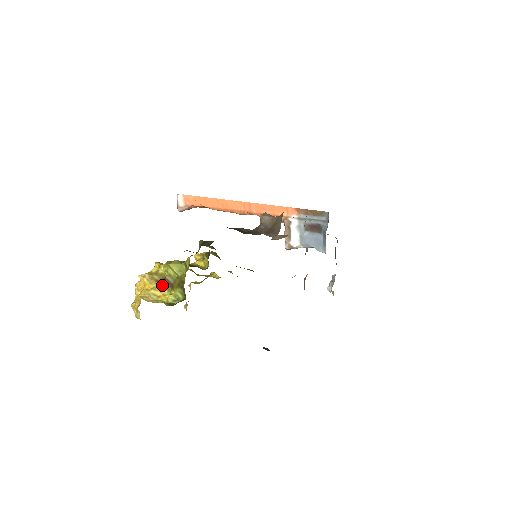
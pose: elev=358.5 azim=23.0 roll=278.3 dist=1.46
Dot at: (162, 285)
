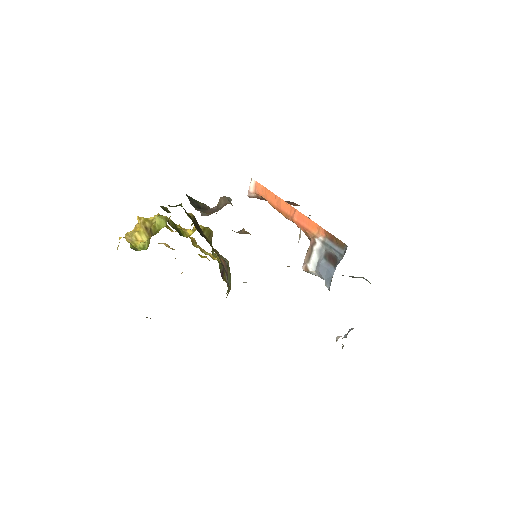
Dot at: (147, 233)
